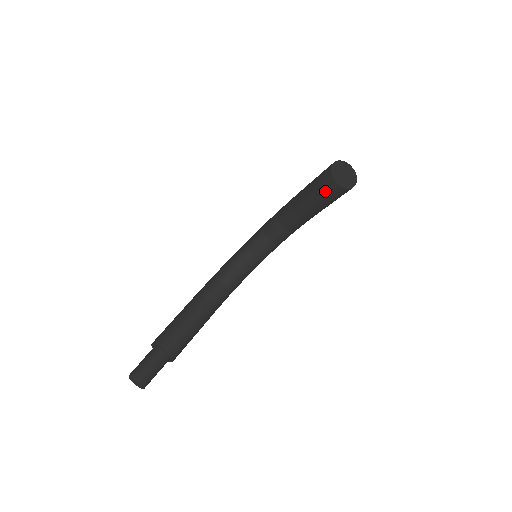
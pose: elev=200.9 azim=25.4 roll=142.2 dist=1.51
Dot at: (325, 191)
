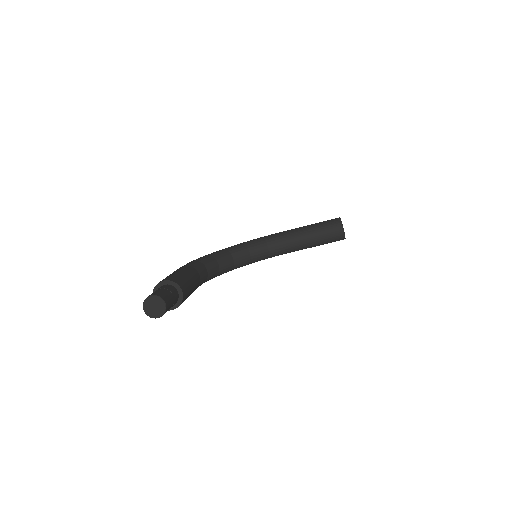
Dot at: (330, 232)
